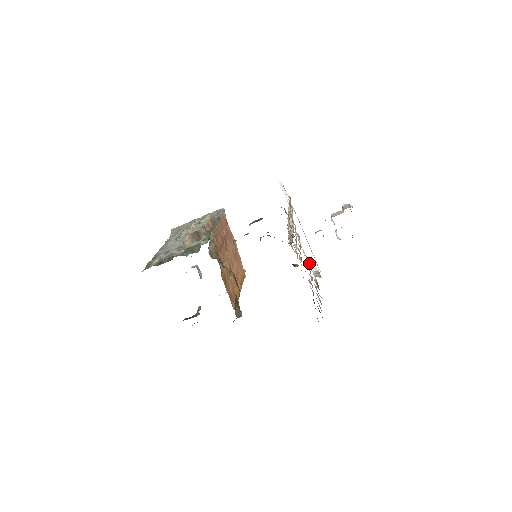
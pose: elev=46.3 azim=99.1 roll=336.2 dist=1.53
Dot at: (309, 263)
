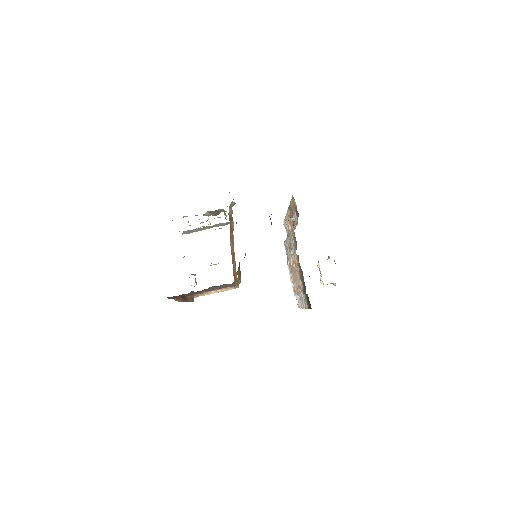
Dot at: occluded
